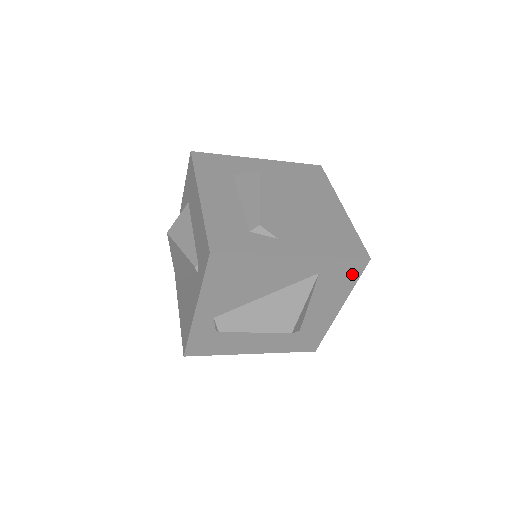
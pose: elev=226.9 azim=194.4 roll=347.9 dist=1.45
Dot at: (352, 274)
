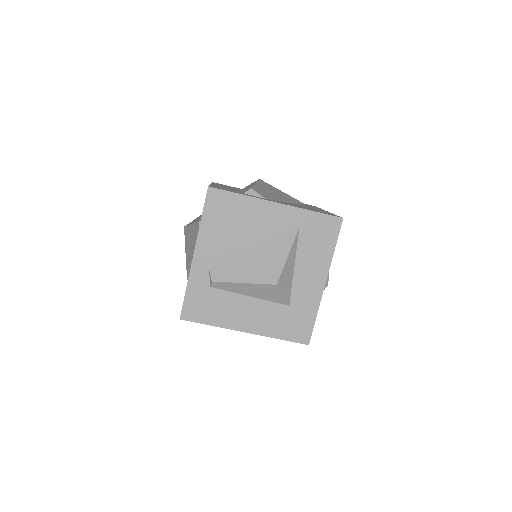
Dot at: (329, 235)
